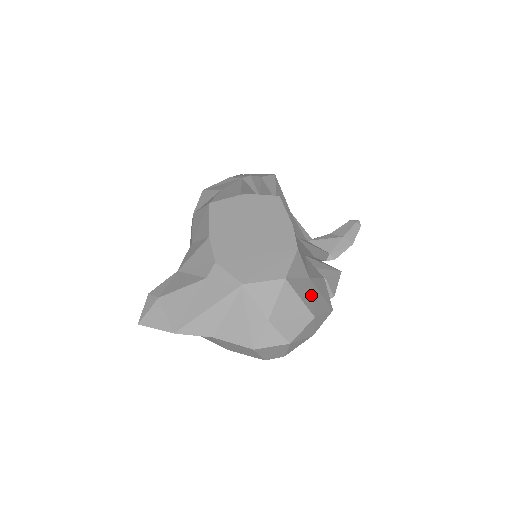
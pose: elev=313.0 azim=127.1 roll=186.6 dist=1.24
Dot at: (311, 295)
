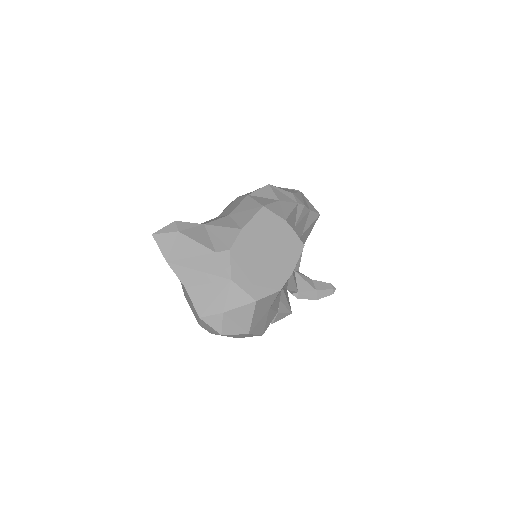
Dot at: (260, 319)
